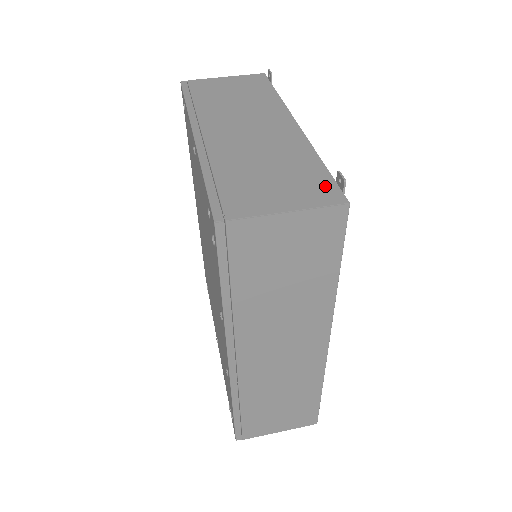
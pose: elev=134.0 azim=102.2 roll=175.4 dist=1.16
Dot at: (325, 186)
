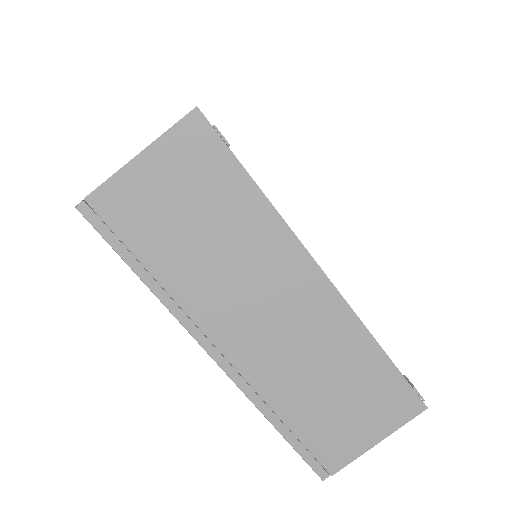
Dot at: (399, 394)
